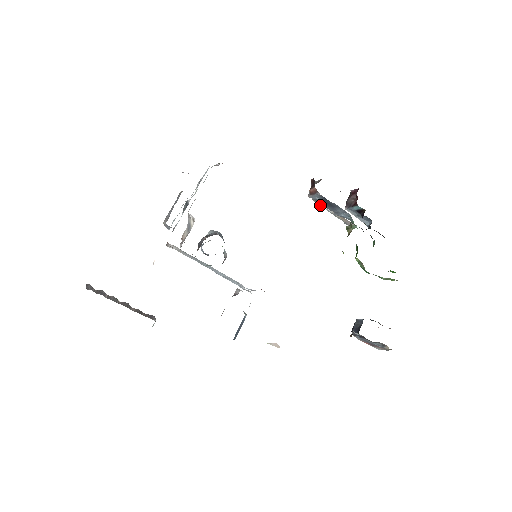
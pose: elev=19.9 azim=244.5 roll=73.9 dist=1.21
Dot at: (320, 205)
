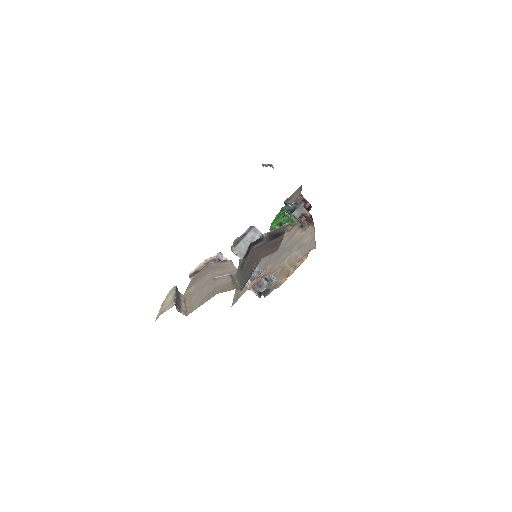
Dot at: occluded
